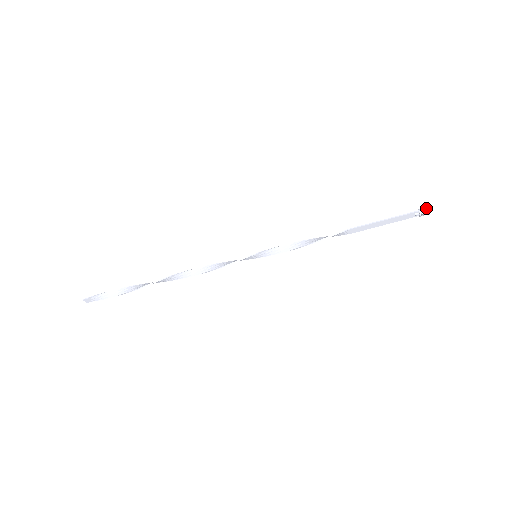
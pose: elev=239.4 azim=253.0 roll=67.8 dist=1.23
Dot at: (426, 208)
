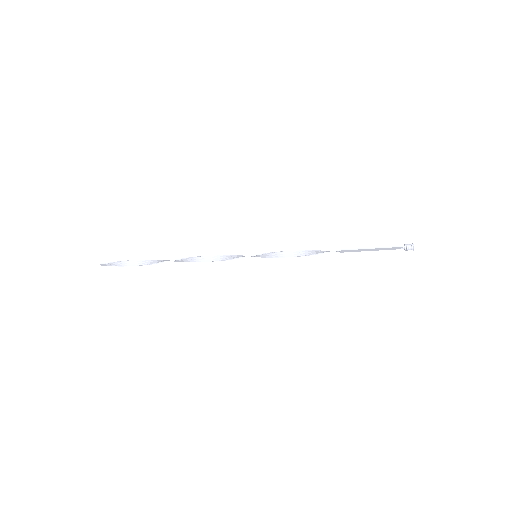
Dot at: (412, 245)
